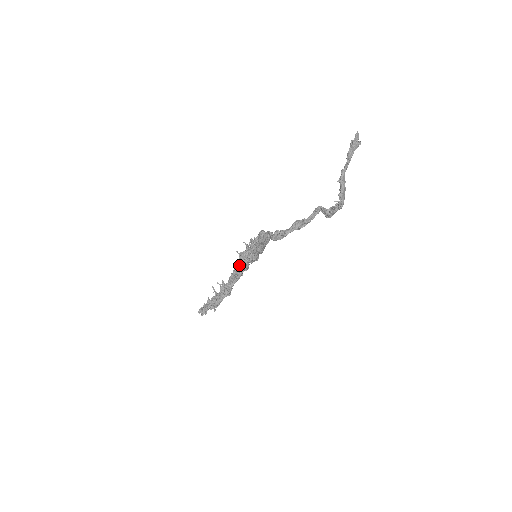
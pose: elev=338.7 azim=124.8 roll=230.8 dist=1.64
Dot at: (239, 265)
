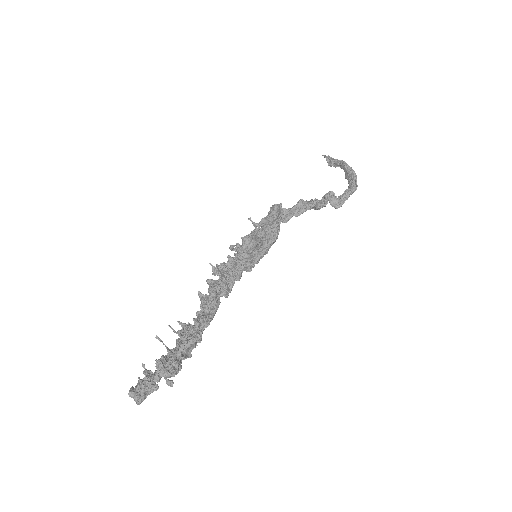
Dot at: (226, 275)
